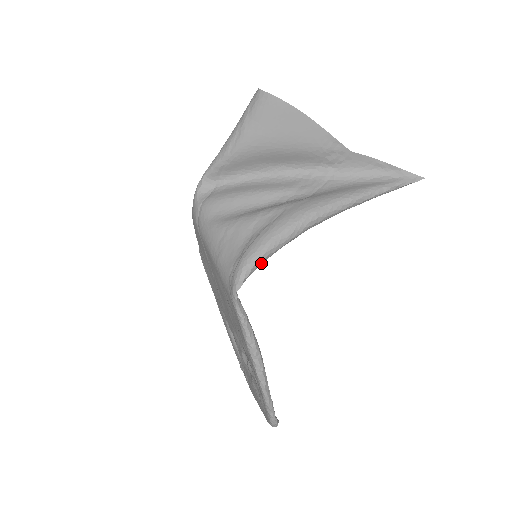
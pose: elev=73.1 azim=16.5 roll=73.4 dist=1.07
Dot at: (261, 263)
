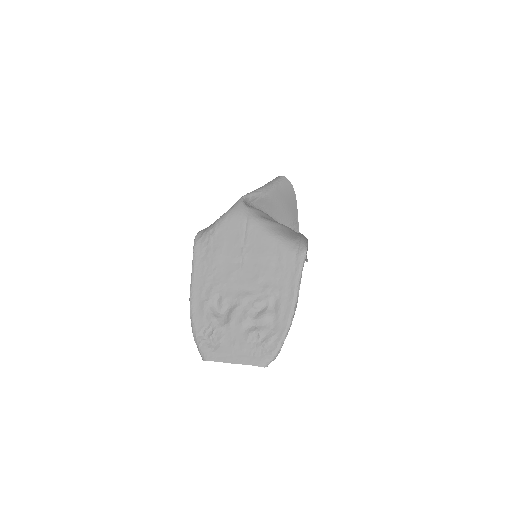
Dot at: occluded
